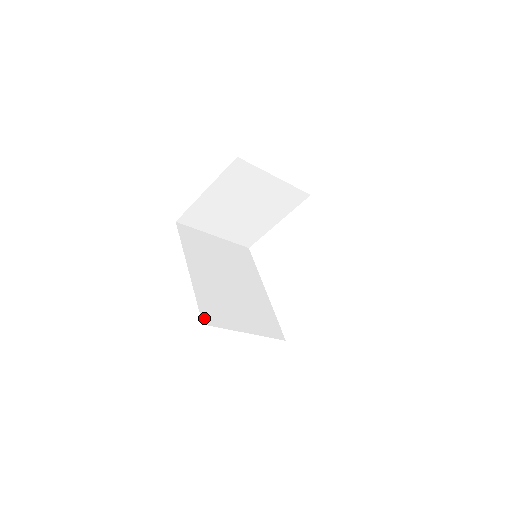
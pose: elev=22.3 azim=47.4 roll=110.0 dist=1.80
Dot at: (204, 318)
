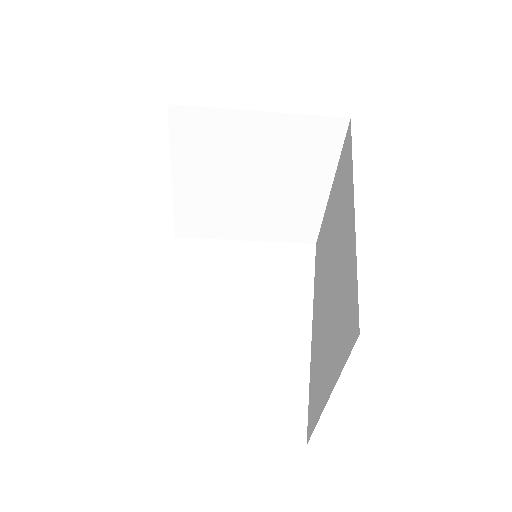
Dot at: occluded
